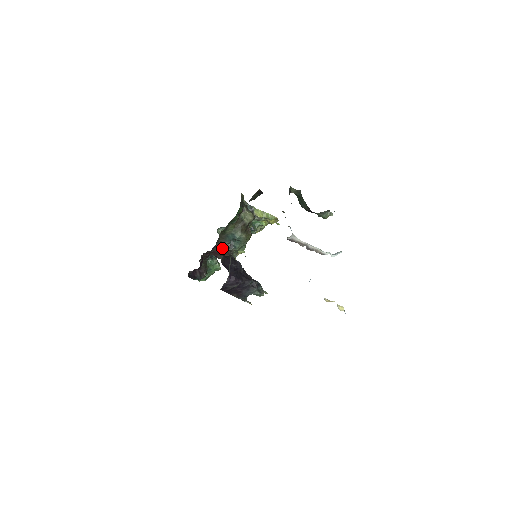
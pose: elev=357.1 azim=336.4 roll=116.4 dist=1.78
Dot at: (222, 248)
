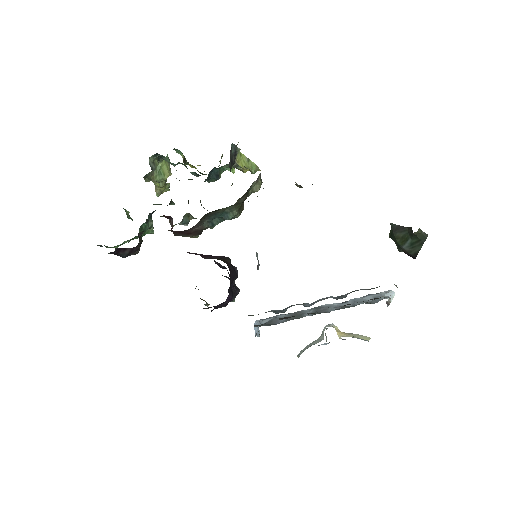
Dot at: (195, 227)
